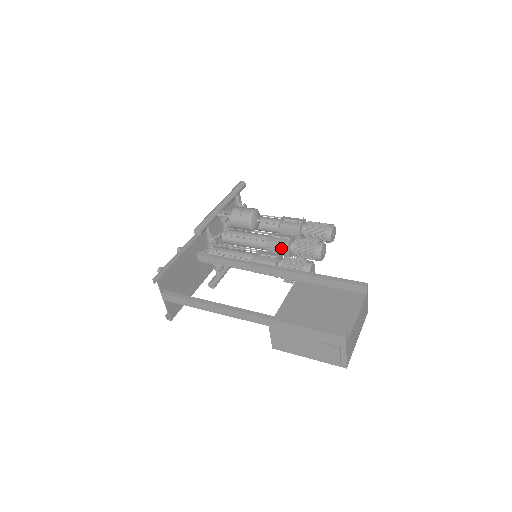
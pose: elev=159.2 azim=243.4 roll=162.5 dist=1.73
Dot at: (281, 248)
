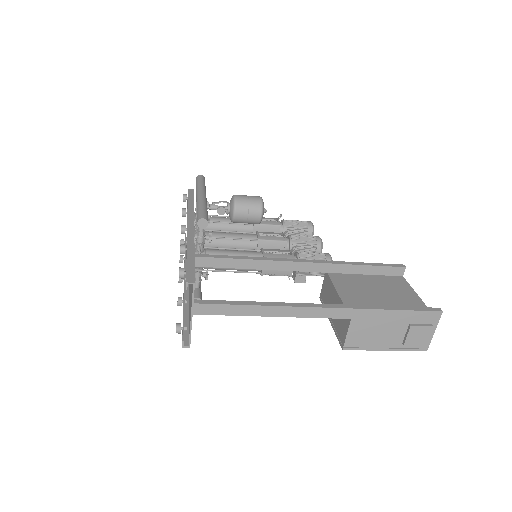
Dot at: (277, 246)
